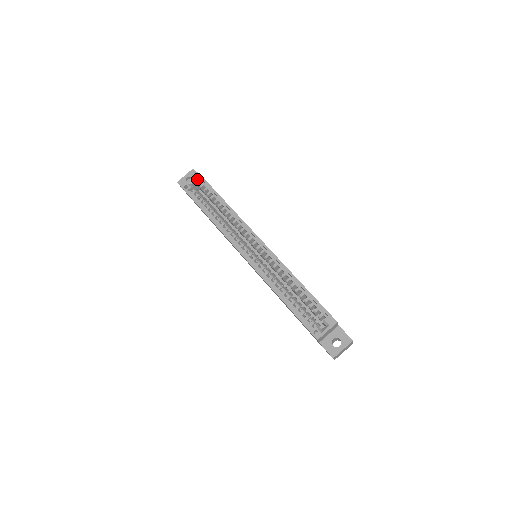
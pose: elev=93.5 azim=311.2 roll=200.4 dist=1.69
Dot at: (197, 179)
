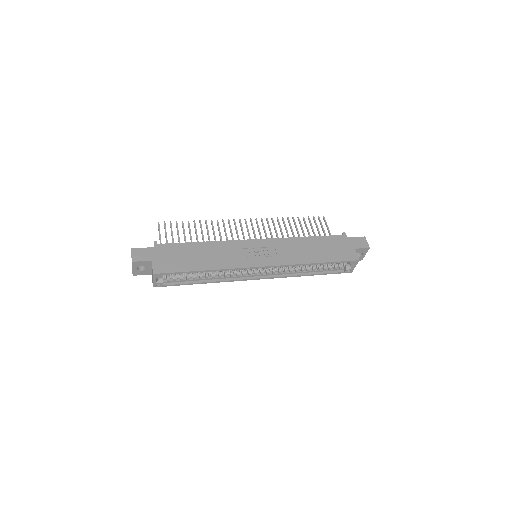
Dot at: (160, 277)
